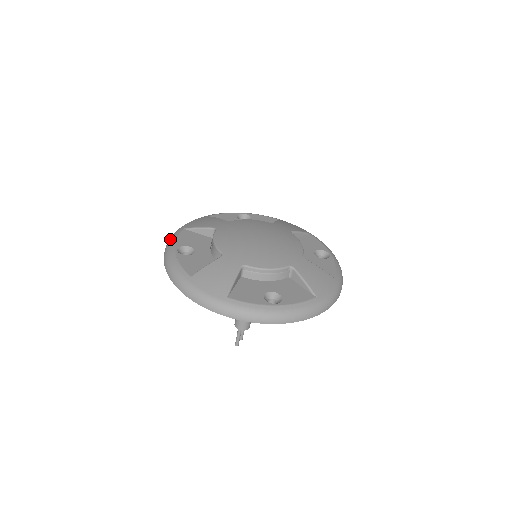
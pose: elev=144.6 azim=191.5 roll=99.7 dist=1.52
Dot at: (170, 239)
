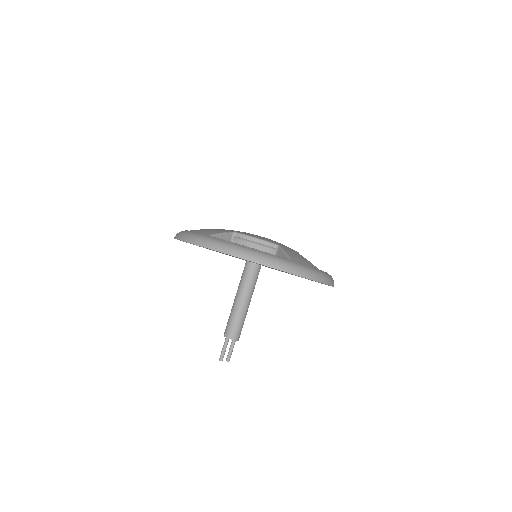
Dot at: occluded
